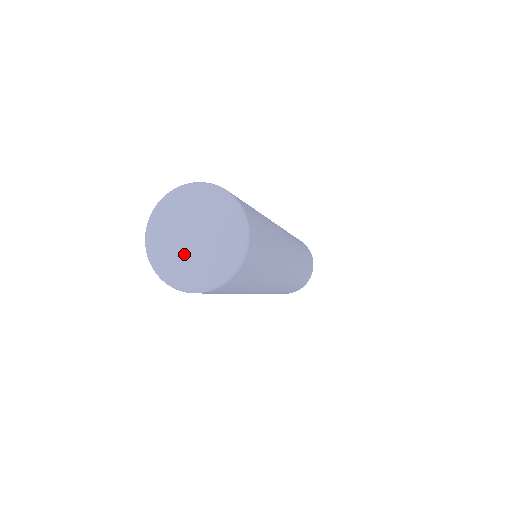
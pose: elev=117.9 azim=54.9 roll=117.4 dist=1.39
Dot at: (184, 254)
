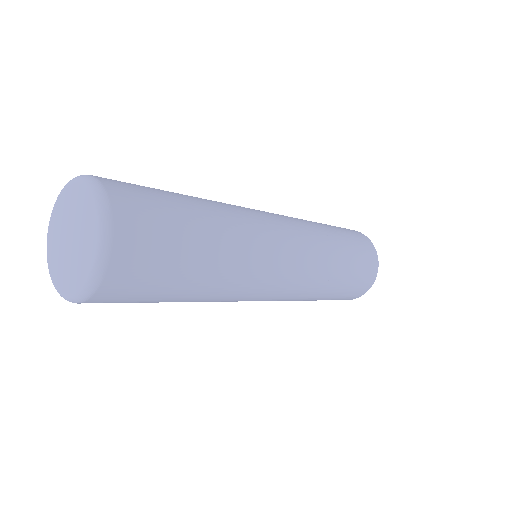
Dot at: (60, 247)
